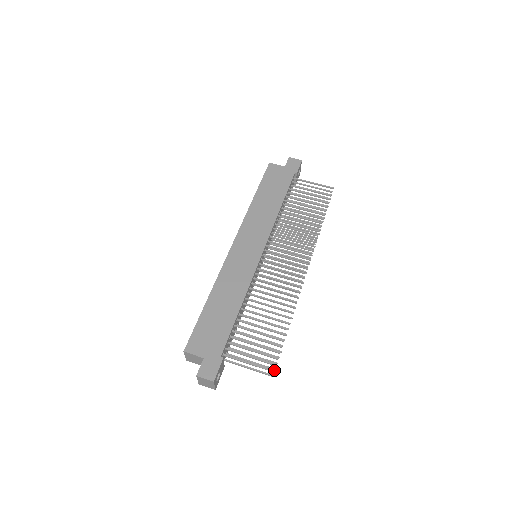
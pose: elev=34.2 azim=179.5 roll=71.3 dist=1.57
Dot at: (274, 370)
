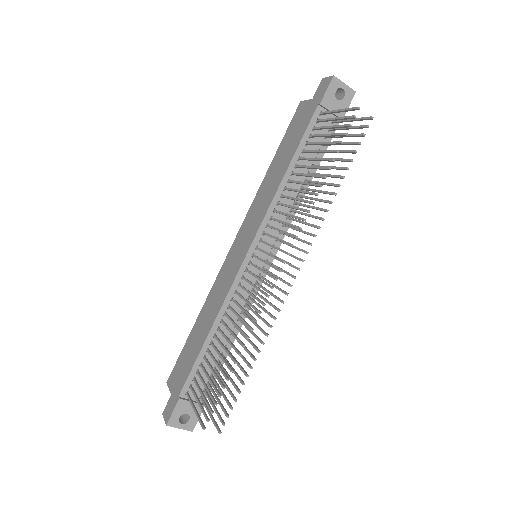
Dot at: (223, 425)
